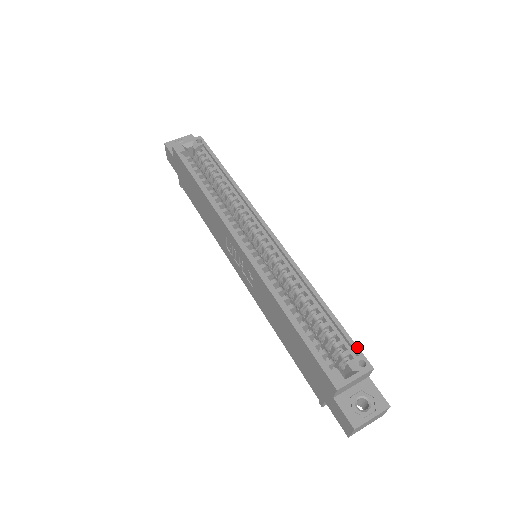
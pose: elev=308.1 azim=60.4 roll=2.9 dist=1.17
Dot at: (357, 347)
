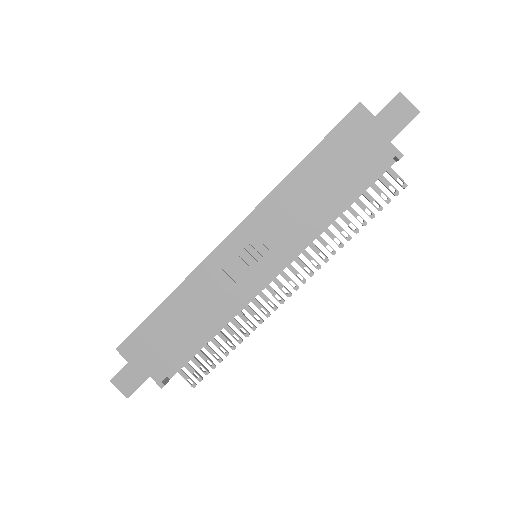
Dot at: occluded
